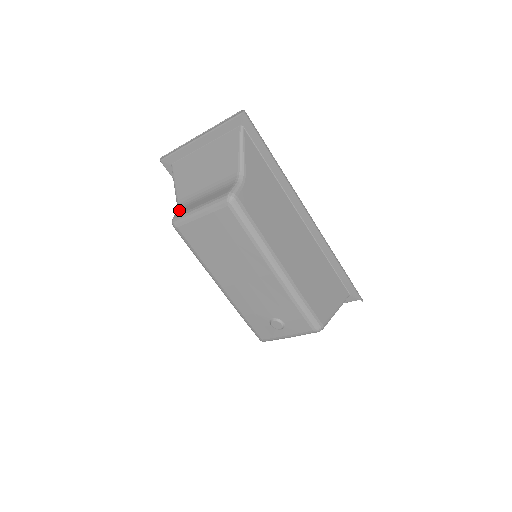
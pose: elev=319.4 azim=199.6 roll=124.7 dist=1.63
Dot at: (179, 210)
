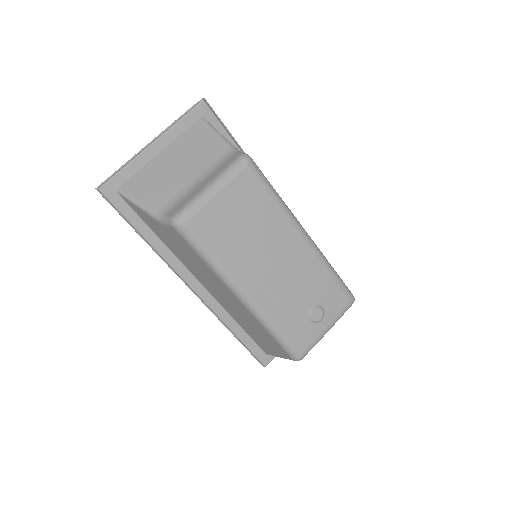
Dot at: (171, 211)
